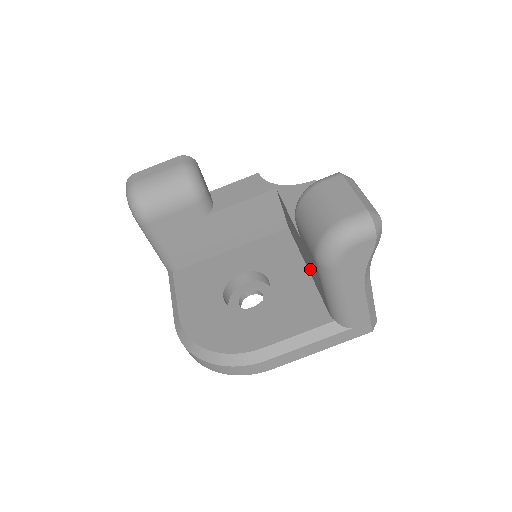
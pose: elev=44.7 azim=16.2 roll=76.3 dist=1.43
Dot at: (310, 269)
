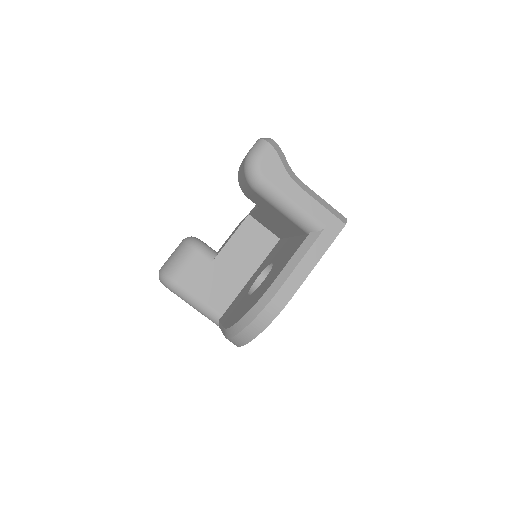
Dot at: (285, 227)
